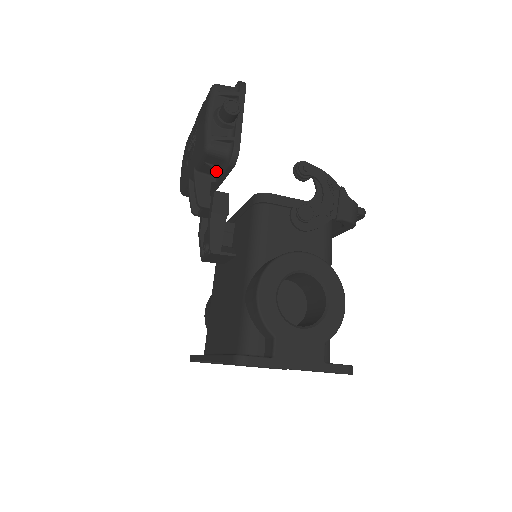
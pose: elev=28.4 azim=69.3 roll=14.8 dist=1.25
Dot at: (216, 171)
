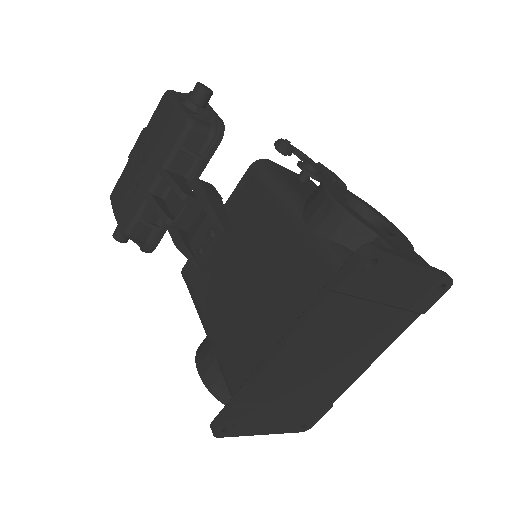
Dot at: (195, 158)
